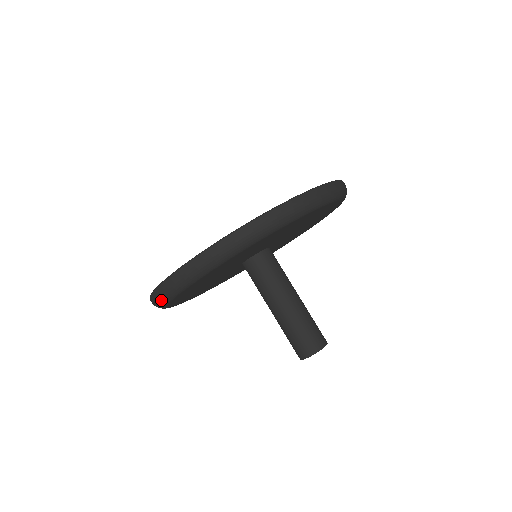
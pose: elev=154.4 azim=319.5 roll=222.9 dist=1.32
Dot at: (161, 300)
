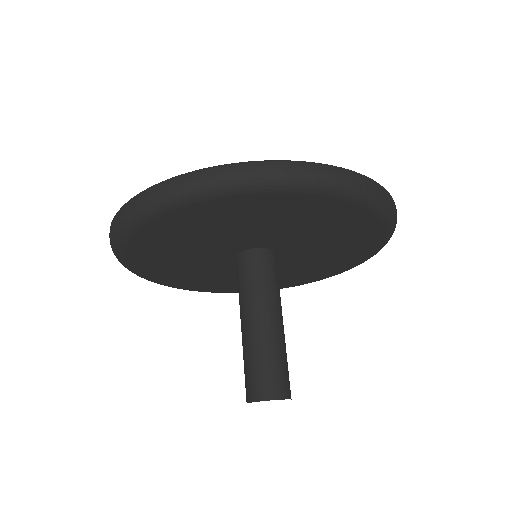
Dot at: (211, 184)
